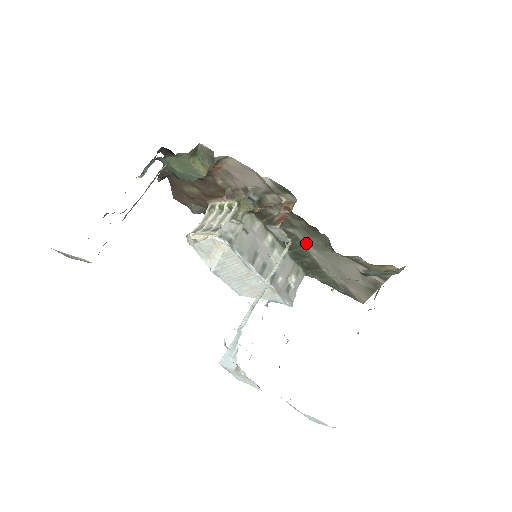
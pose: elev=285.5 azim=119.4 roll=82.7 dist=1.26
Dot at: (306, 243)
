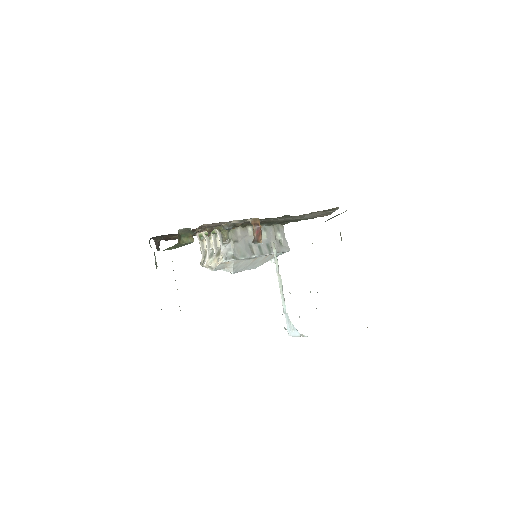
Dot at: occluded
